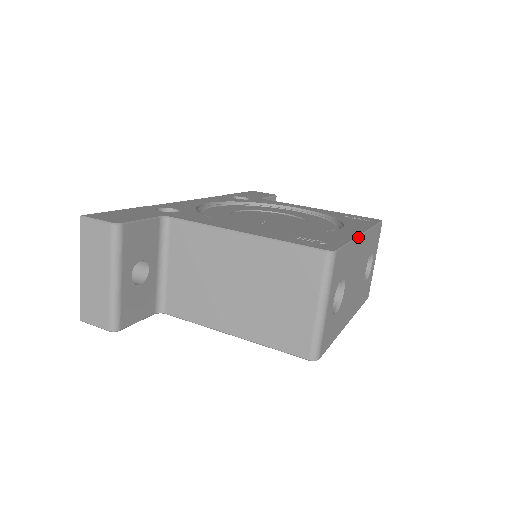
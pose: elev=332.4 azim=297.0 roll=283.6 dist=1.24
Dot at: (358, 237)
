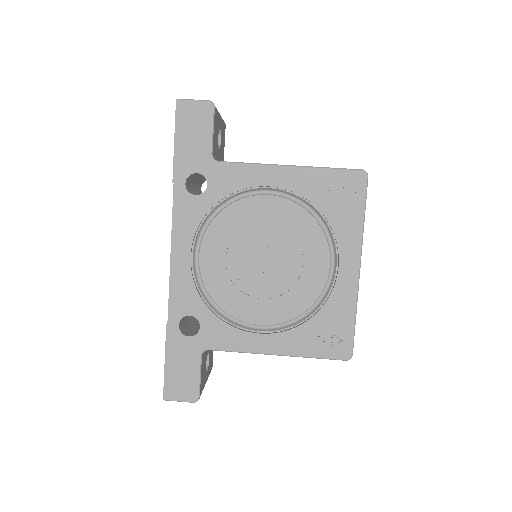
Dot at: (358, 289)
